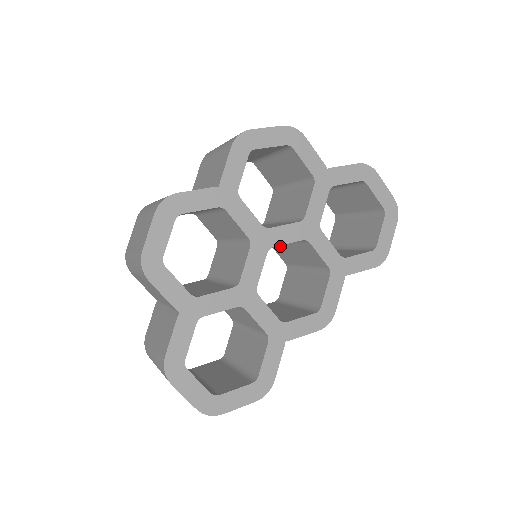
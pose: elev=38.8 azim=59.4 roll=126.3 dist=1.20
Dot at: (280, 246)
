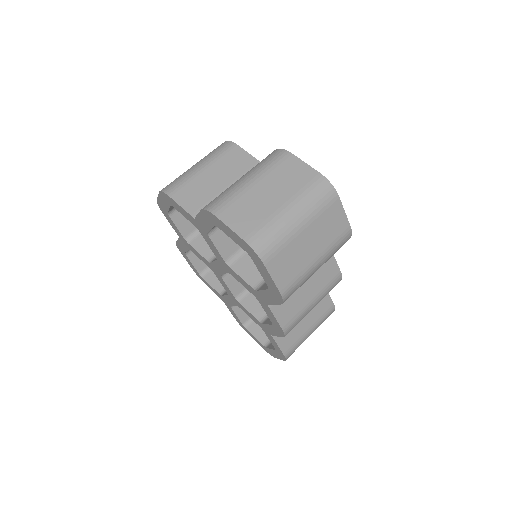
Dot at: occluded
